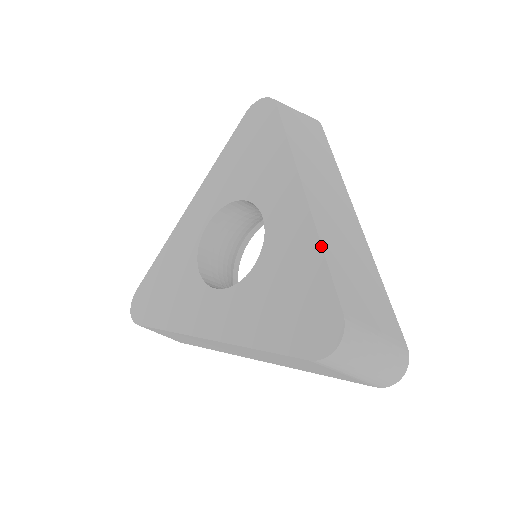
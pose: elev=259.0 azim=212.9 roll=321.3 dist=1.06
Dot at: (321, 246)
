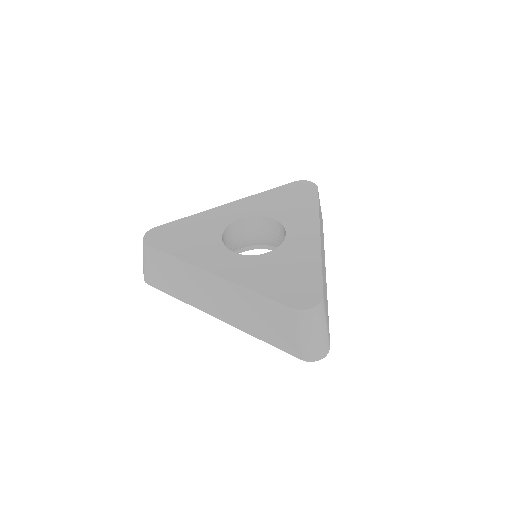
Dot at: (321, 261)
